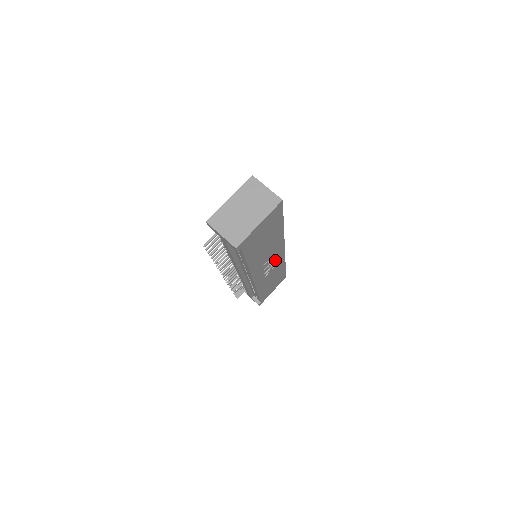
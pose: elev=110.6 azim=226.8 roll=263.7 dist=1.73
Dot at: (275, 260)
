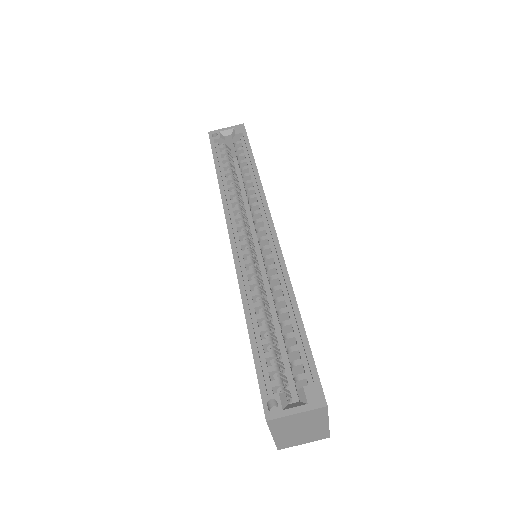
Dot at: occluded
